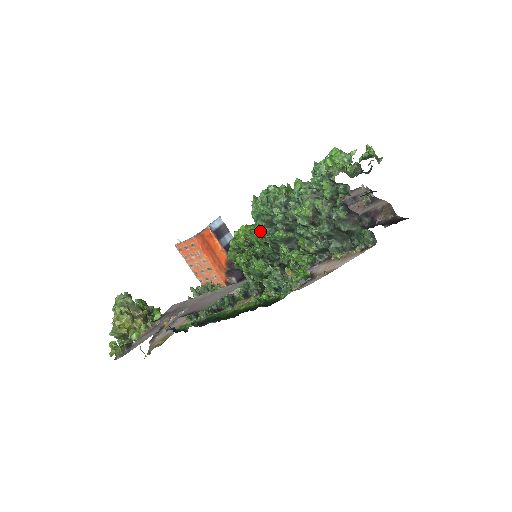
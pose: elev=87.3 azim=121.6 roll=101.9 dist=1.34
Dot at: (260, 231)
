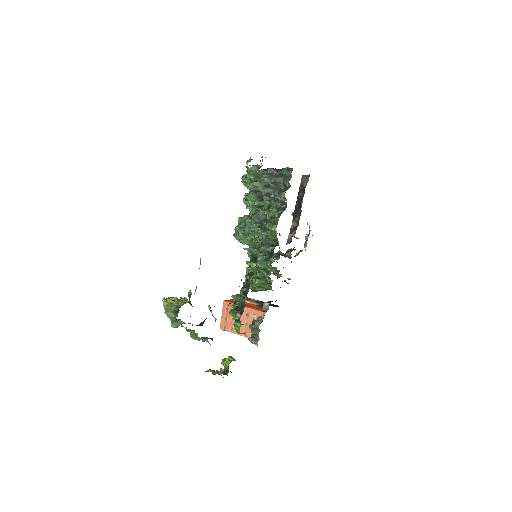
Dot at: (247, 241)
